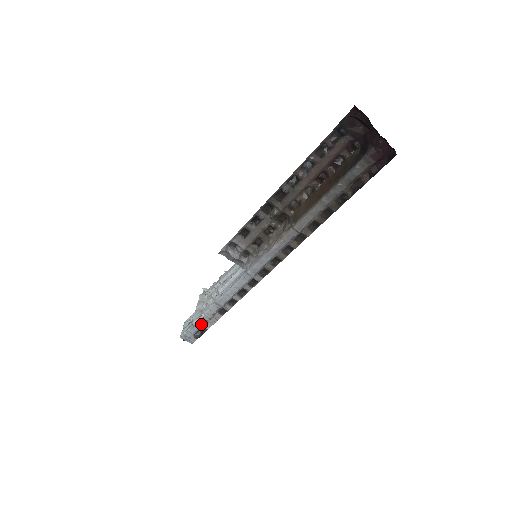
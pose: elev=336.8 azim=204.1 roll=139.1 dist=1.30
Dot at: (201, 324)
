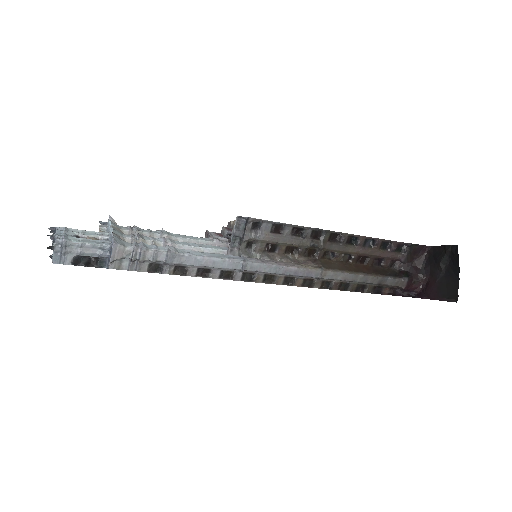
Dot at: (117, 255)
